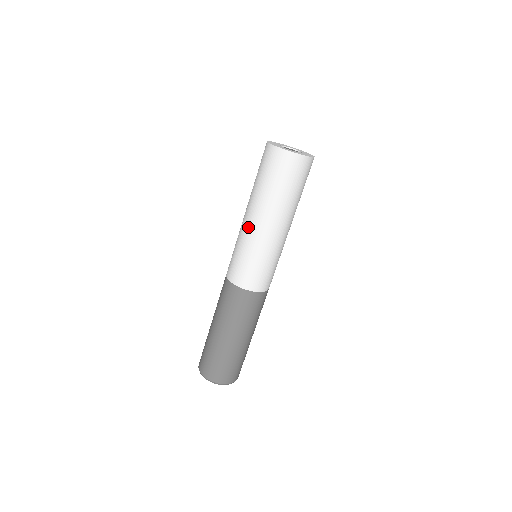
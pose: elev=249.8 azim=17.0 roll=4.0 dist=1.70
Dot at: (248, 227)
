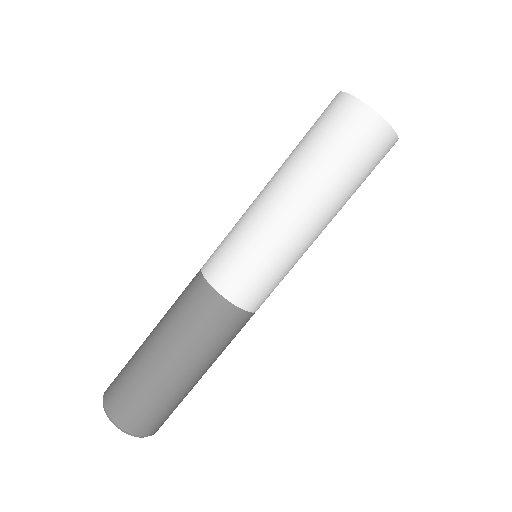
Dot at: (260, 200)
